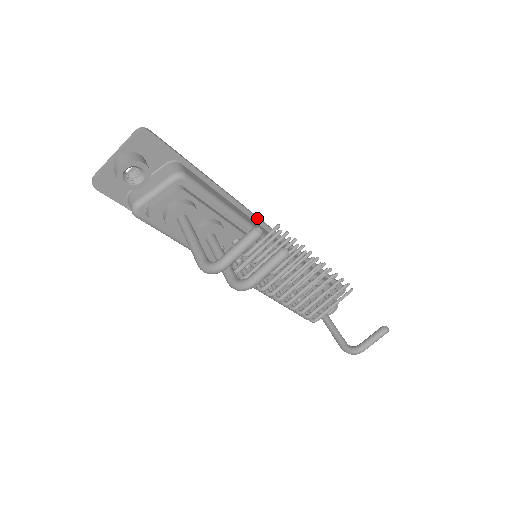
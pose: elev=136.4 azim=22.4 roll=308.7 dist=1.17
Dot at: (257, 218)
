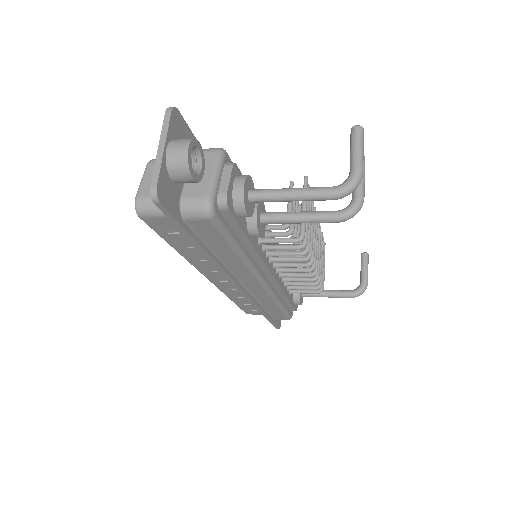
Dot at: occluded
